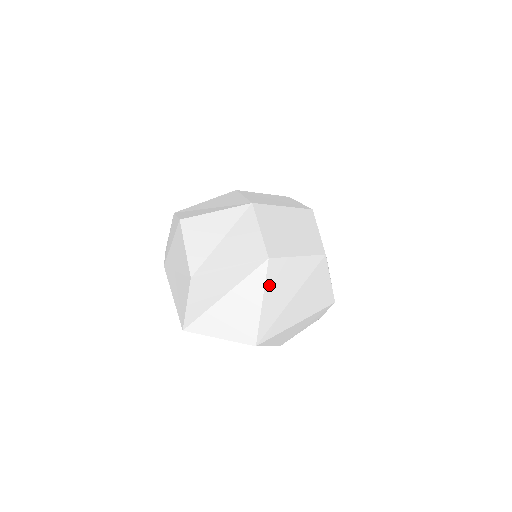
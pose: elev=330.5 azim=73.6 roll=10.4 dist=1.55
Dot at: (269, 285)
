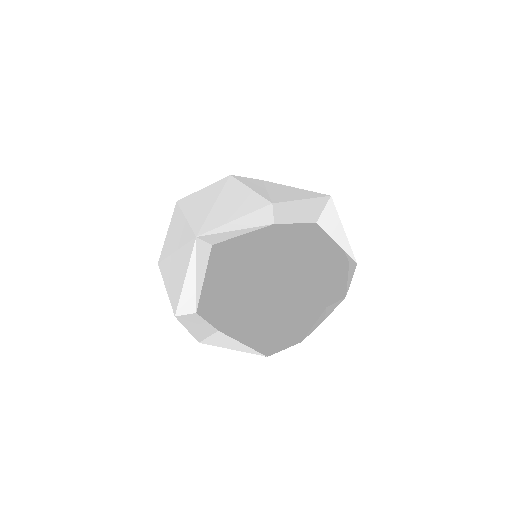
Dot at: occluded
